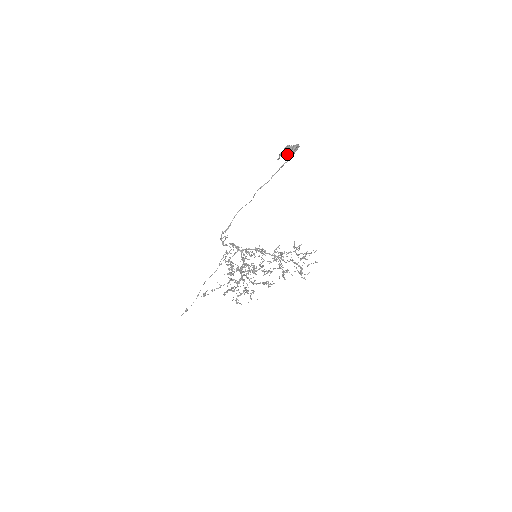
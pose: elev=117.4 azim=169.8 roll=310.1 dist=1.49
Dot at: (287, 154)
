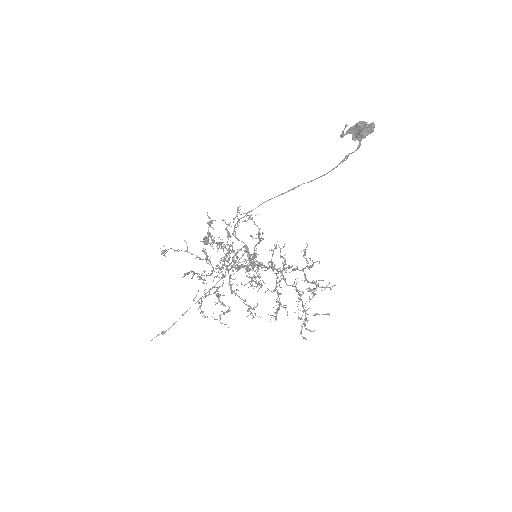
Dot at: (355, 133)
